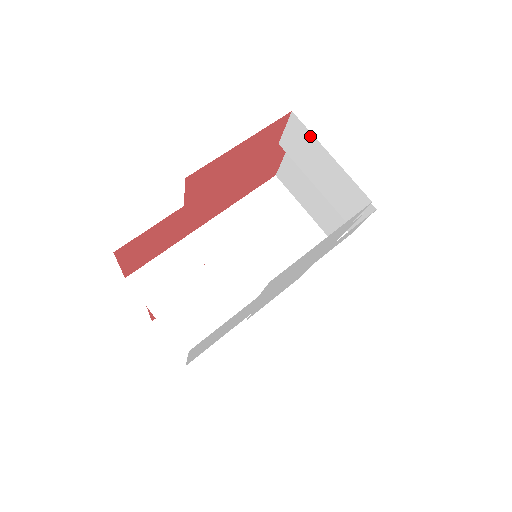
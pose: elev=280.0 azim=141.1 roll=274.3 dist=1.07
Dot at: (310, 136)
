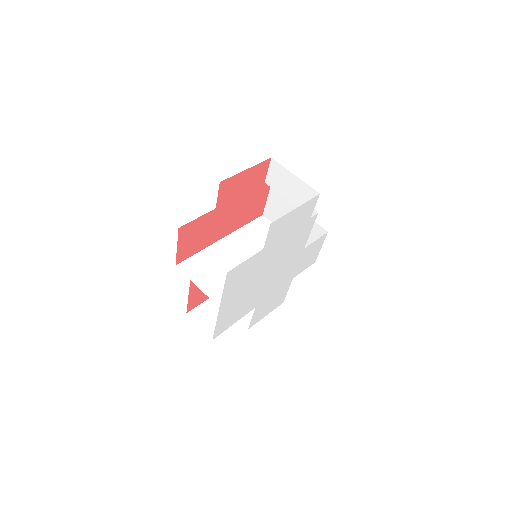
Dot at: (282, 168)
